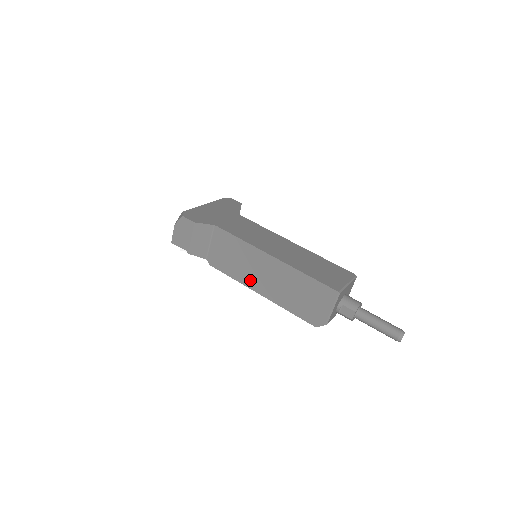
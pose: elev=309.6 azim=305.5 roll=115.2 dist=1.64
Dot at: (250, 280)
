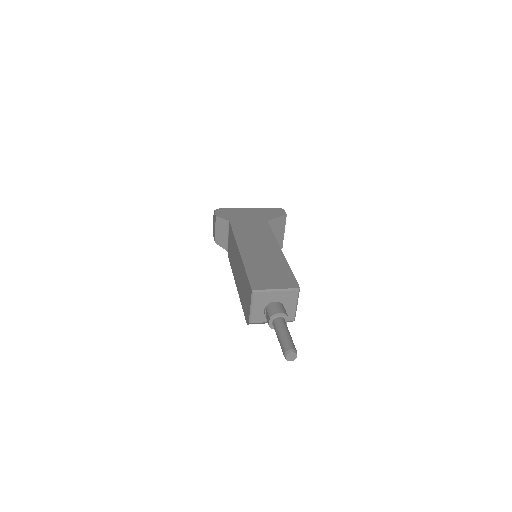
Dot at: (235, 272)
